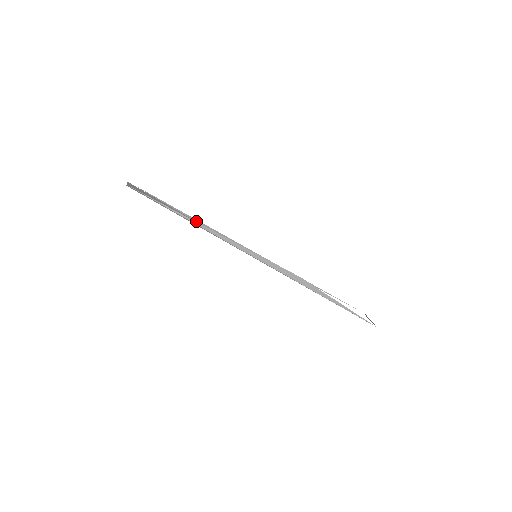
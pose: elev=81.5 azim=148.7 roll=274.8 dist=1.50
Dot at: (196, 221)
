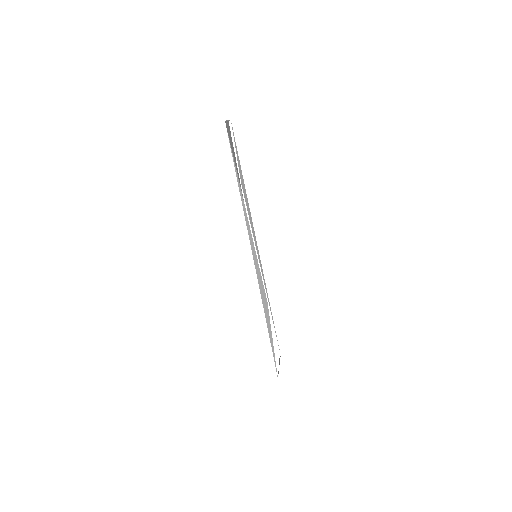
Dot at: (244, 188)
